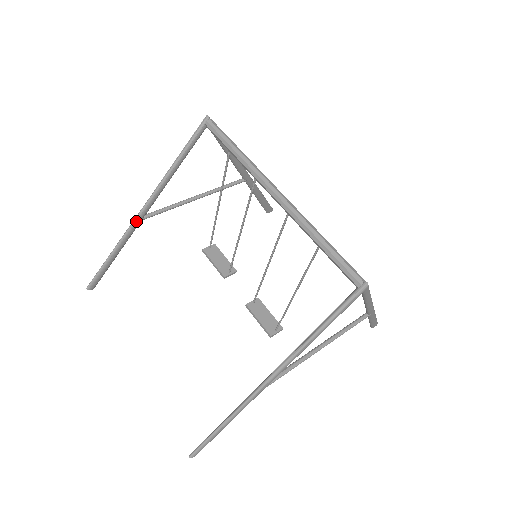
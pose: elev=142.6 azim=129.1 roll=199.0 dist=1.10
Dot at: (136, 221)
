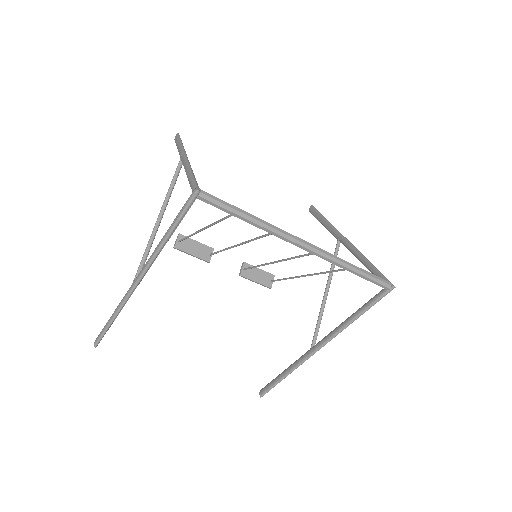
Dot at: (134, 290)
